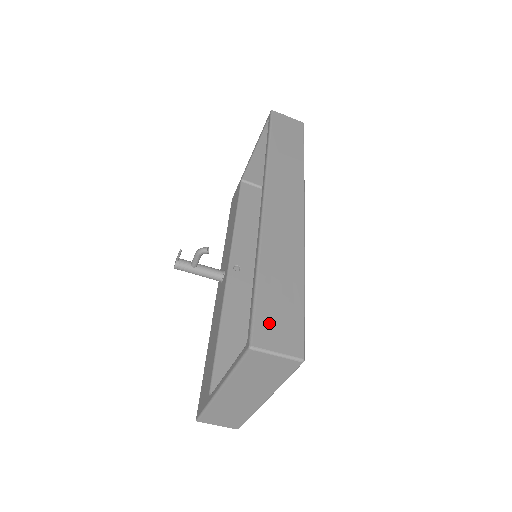
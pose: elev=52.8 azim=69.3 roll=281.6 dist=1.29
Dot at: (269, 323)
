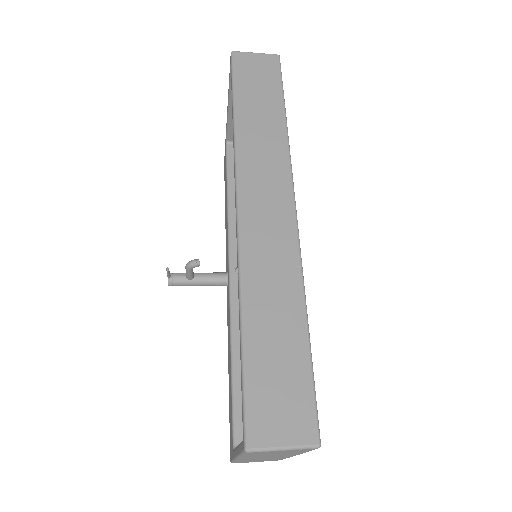
Dot at: (266, 405)
